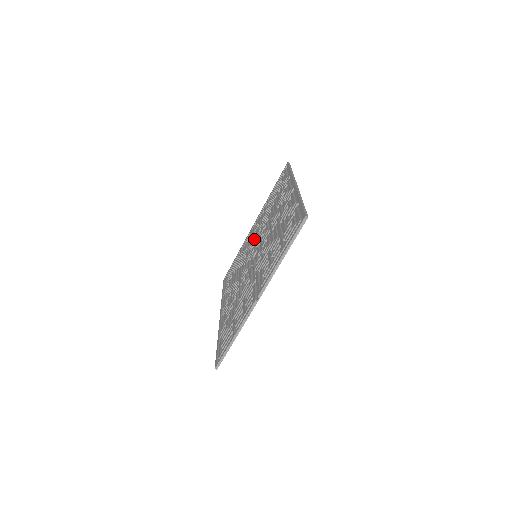
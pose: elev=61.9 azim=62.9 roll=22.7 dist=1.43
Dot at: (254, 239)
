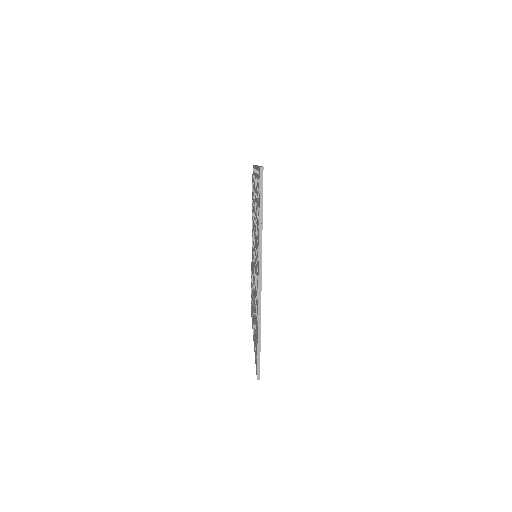
Dot at: occluded
